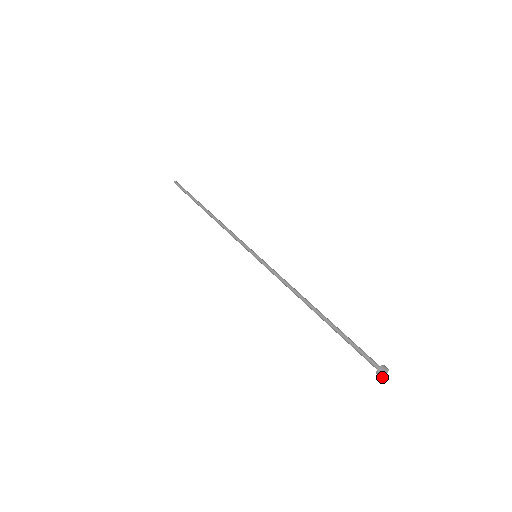
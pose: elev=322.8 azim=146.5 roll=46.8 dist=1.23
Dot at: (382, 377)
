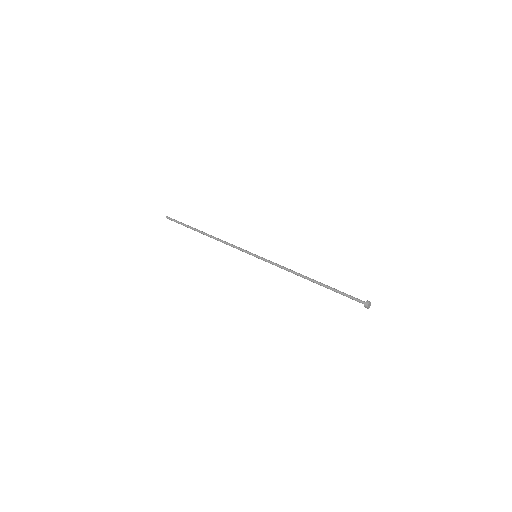
Dot at: occluded
